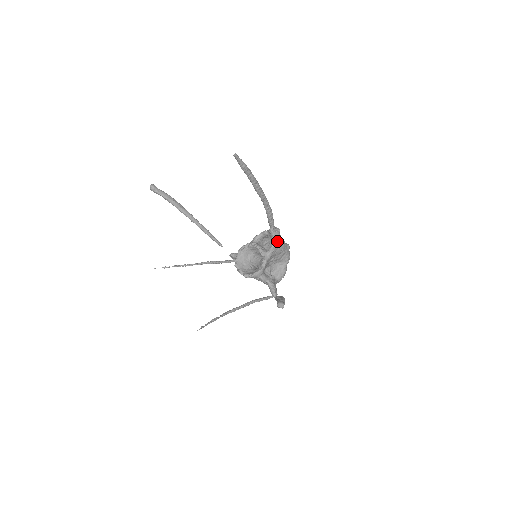
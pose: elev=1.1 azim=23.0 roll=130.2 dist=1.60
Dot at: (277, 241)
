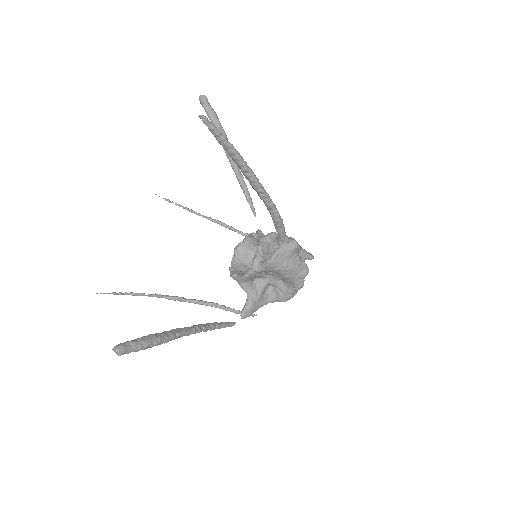
Dot at: (280, 258)
